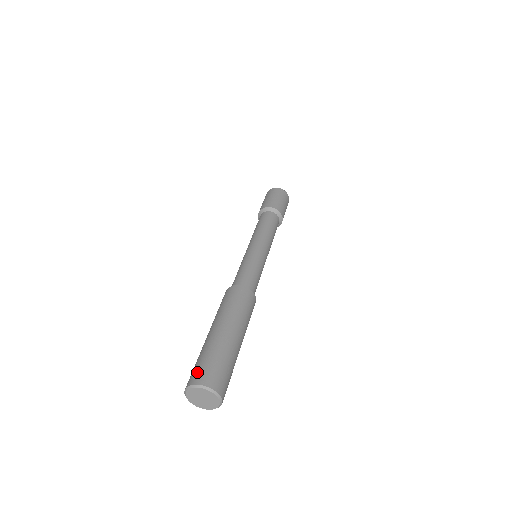
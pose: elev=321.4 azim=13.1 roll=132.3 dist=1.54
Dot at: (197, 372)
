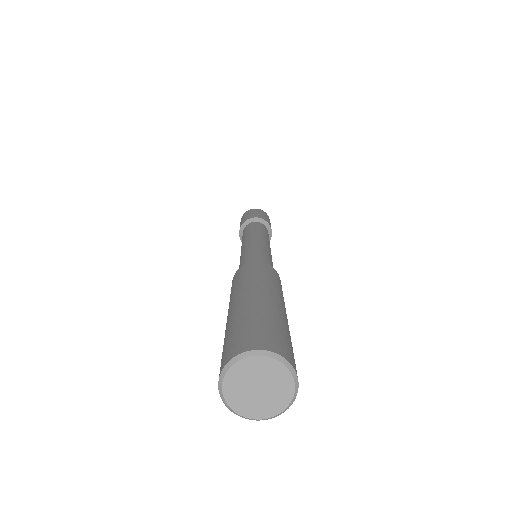
Dot at: occluded
